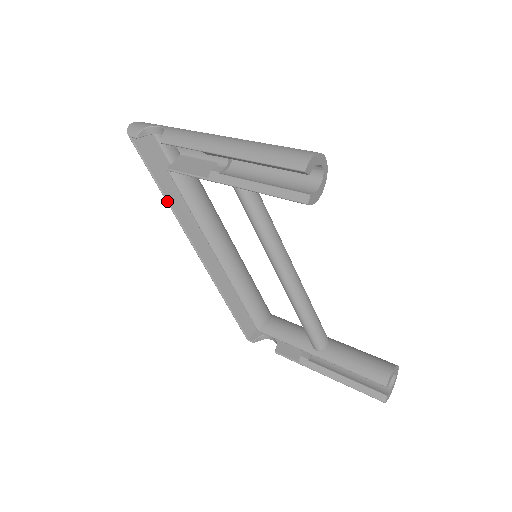
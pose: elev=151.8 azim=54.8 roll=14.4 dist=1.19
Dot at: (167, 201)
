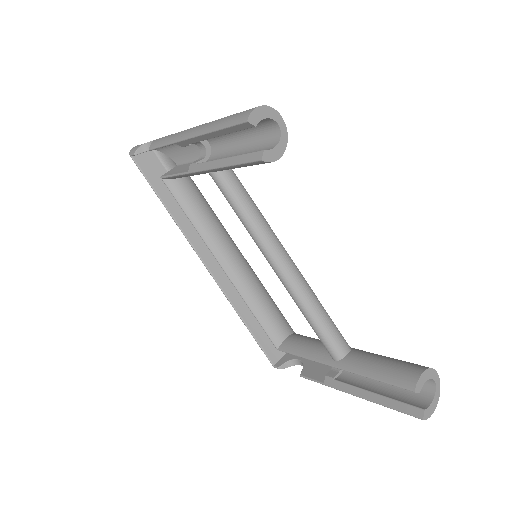
Dot at: (170, 214)
